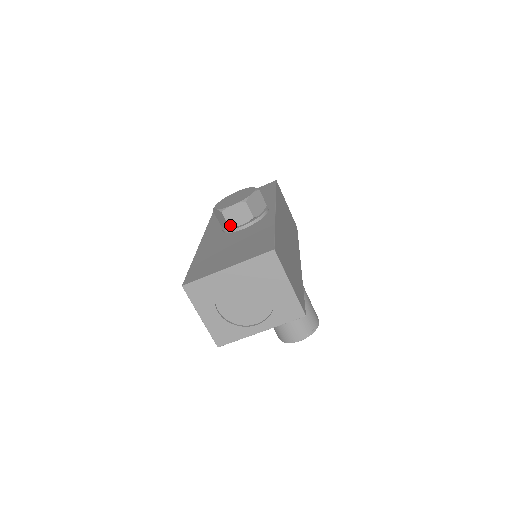
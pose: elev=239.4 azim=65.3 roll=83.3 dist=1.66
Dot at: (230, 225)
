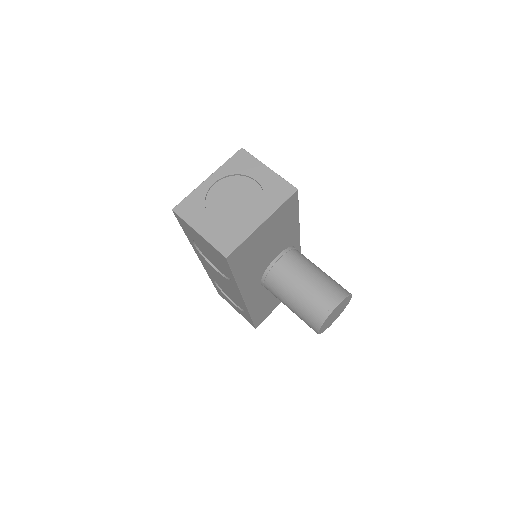
Dot at: occluded
